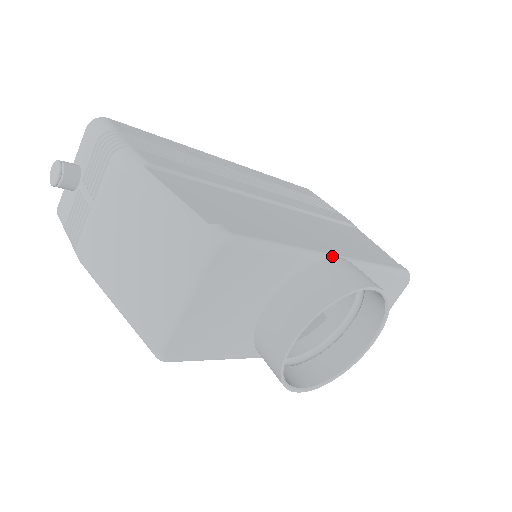
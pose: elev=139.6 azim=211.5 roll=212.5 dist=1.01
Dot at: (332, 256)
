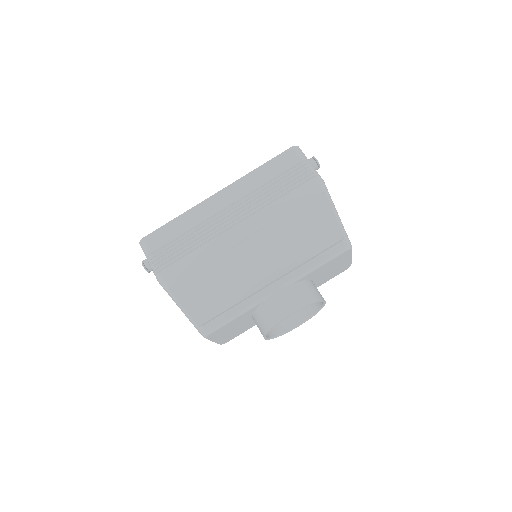
Dot at: (271, 294)
